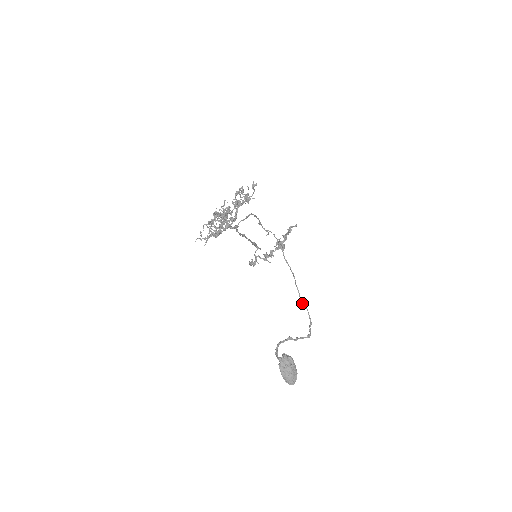
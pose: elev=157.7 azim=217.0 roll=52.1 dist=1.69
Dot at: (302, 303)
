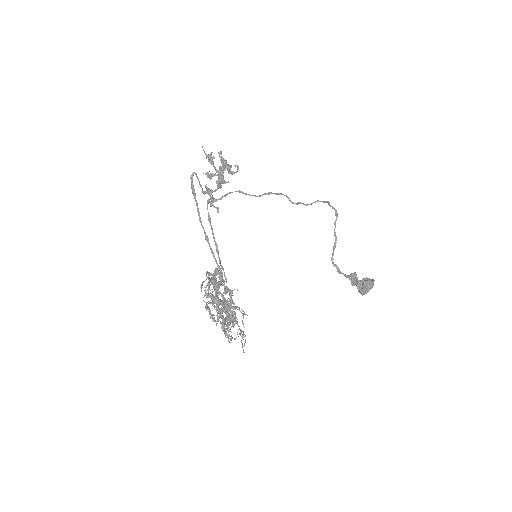
Dot at: occluded
